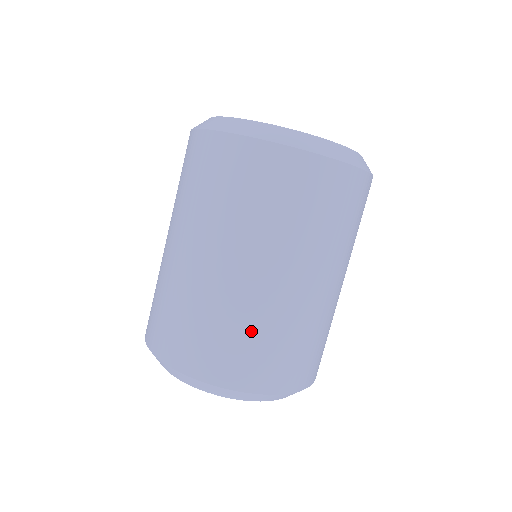
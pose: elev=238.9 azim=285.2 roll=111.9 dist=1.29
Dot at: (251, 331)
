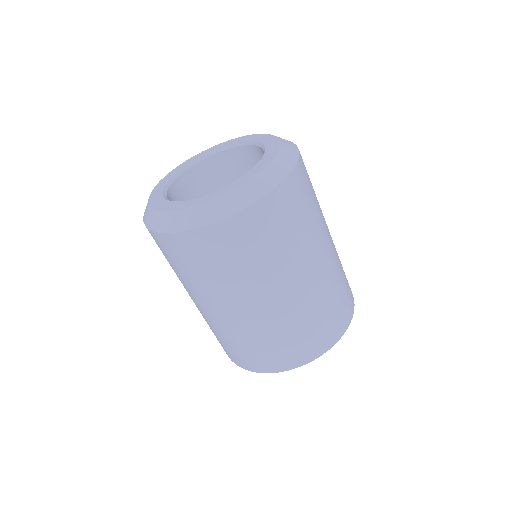
Dot at: (269, 339)
